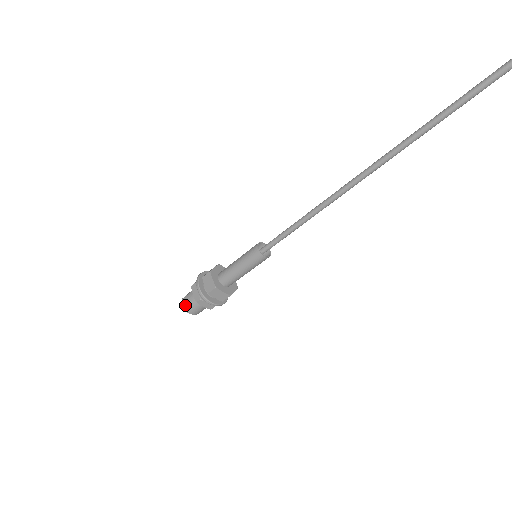
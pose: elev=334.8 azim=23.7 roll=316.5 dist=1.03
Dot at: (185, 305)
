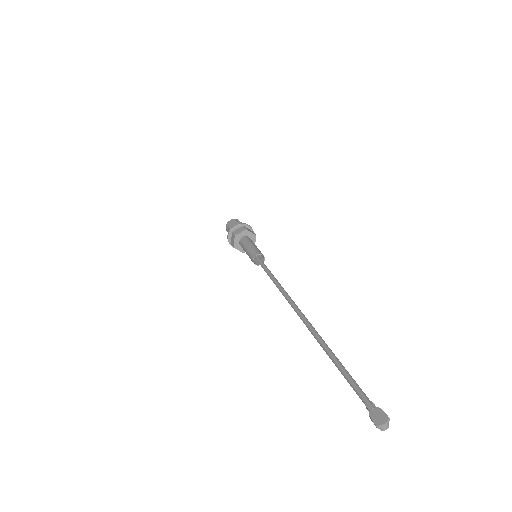
Dot at: (226, 229)
